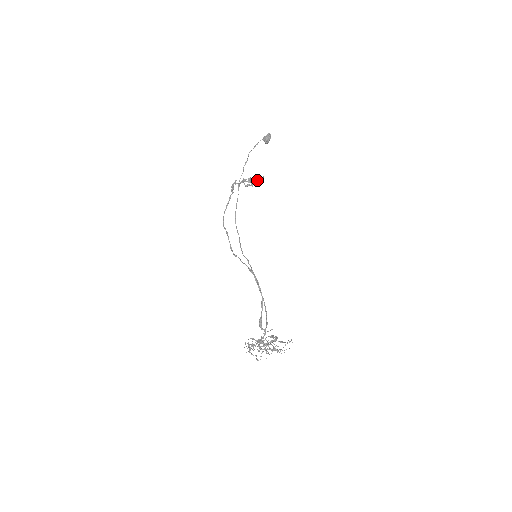
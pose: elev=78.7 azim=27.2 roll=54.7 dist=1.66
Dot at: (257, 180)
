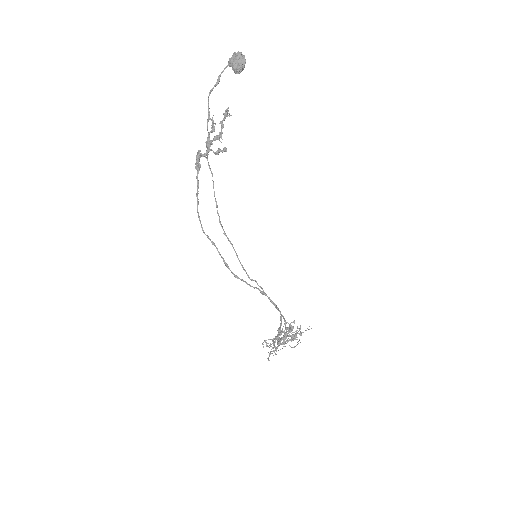
Dot at: (222, 121)
